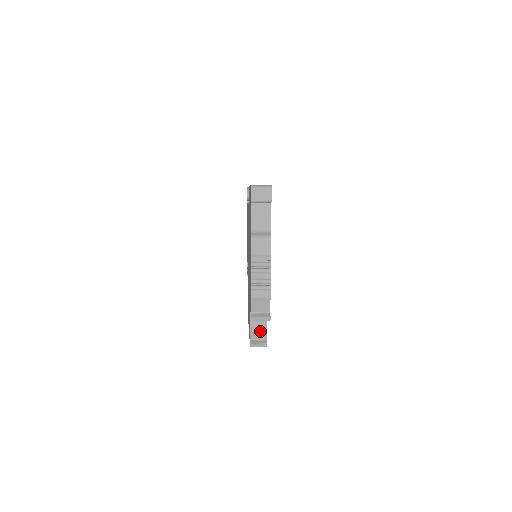
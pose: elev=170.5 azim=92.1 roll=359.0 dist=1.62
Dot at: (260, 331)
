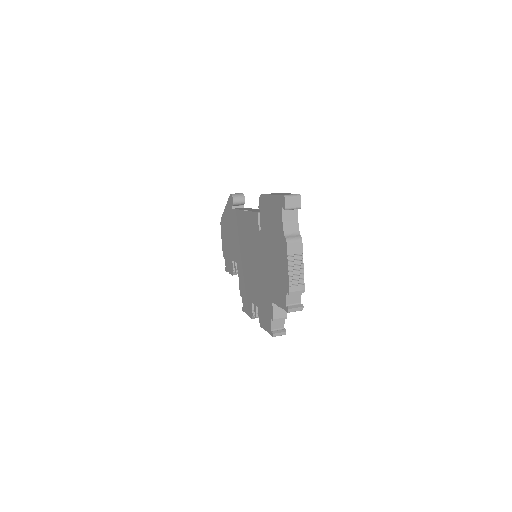
Dot at: (279, 322)
